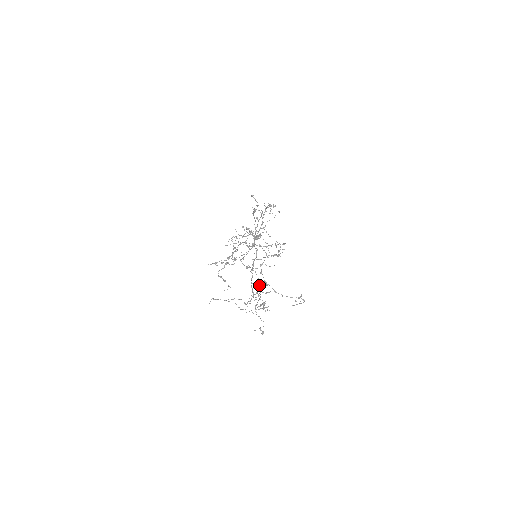
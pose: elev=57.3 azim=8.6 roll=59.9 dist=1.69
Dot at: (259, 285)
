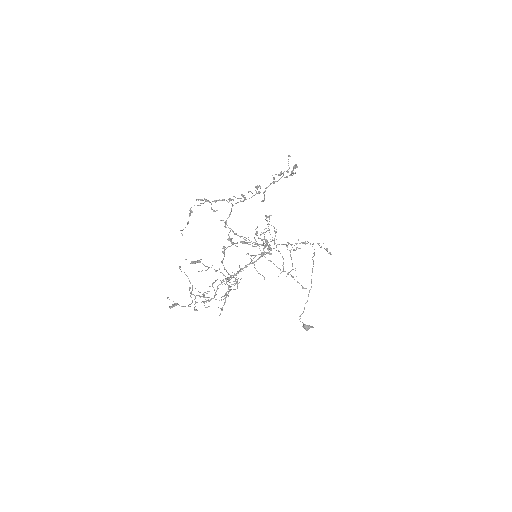
Dot at: occluded
